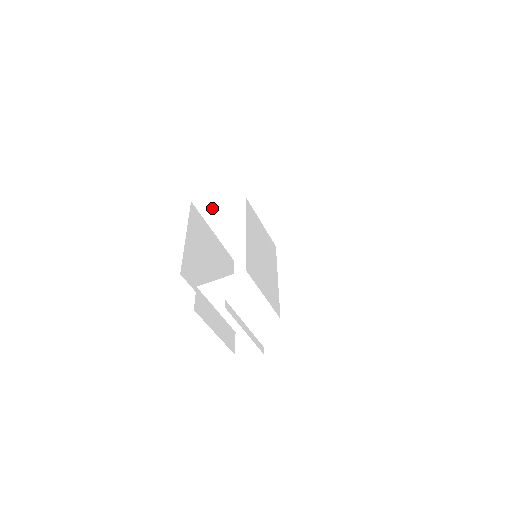
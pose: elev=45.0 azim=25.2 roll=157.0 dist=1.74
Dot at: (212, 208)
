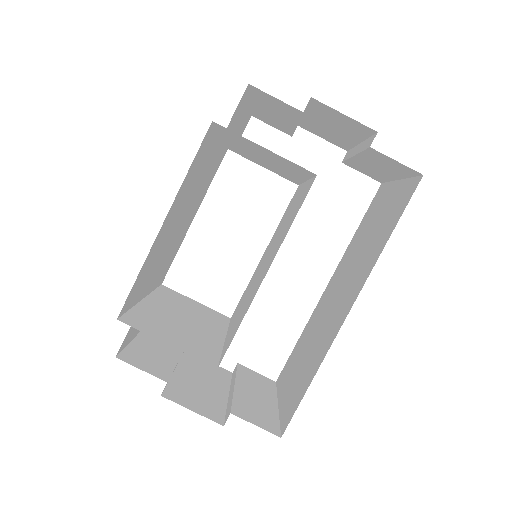
Dot at: (244, 141)
